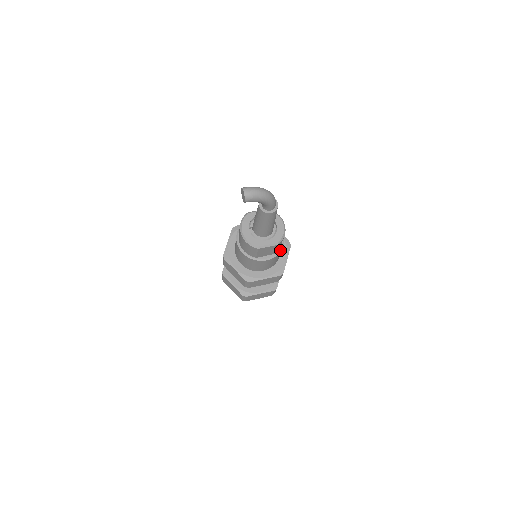
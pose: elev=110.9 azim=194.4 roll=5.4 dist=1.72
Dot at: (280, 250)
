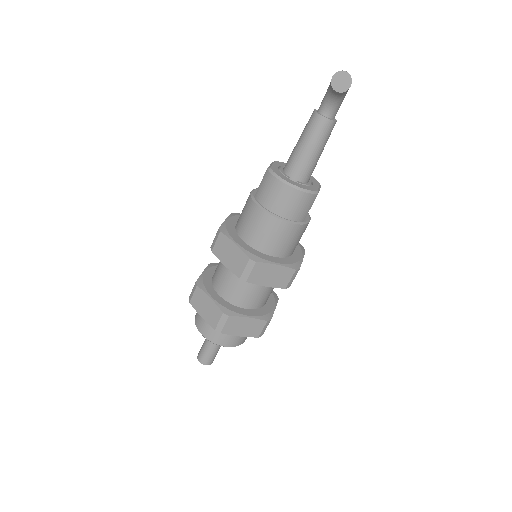
Dot at: occluded
